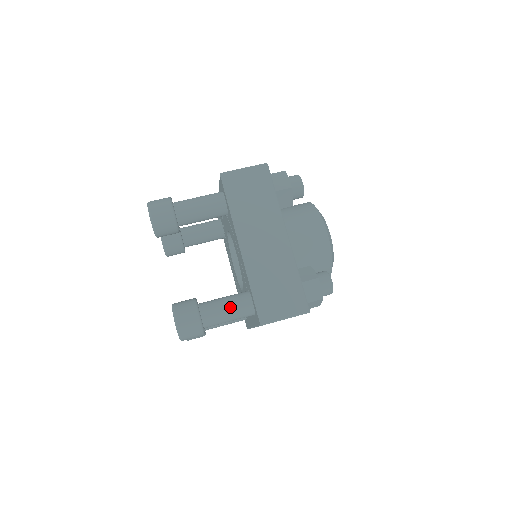
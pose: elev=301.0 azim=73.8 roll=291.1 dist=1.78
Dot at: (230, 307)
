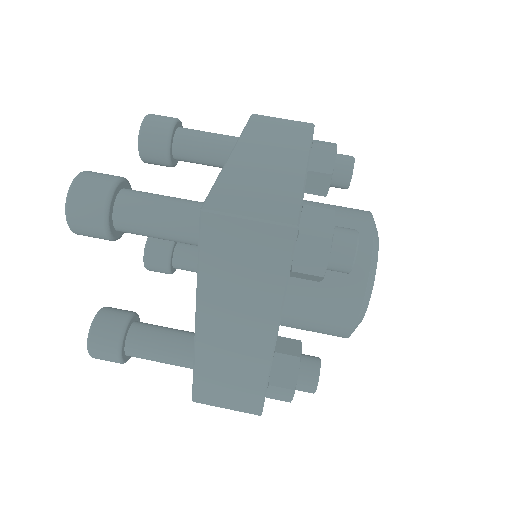
Dot at: (165, 359)
